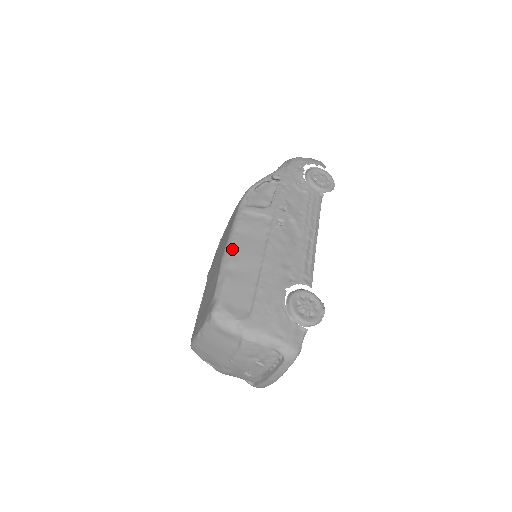
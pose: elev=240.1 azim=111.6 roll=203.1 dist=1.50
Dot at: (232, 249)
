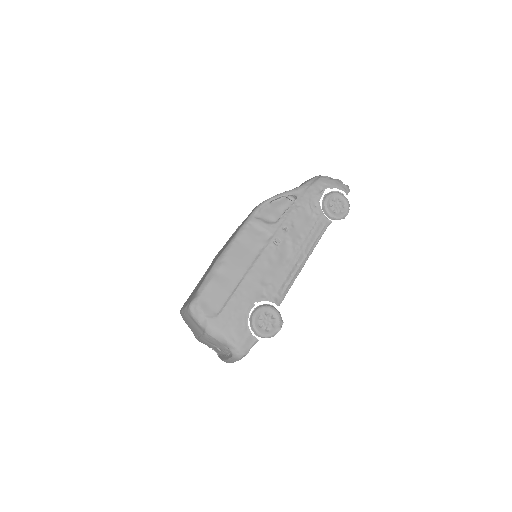
Dot at: (227, 255)
